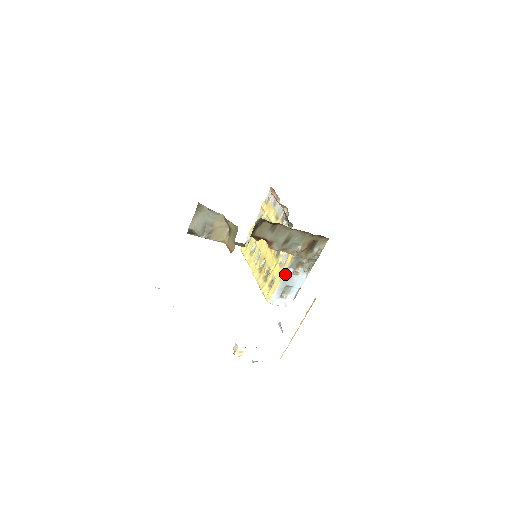
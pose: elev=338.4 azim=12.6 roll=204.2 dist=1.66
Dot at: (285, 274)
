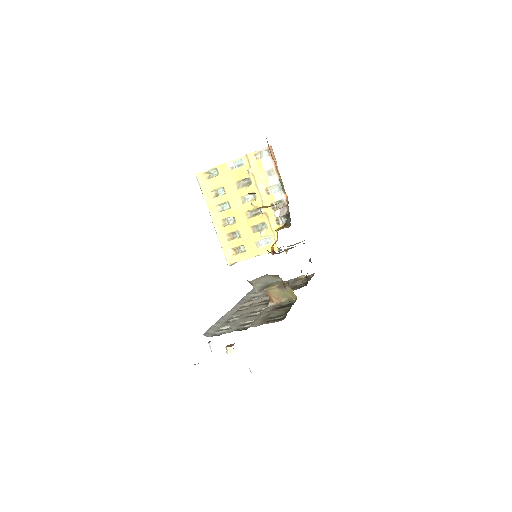
Dot at: (259, 255)
